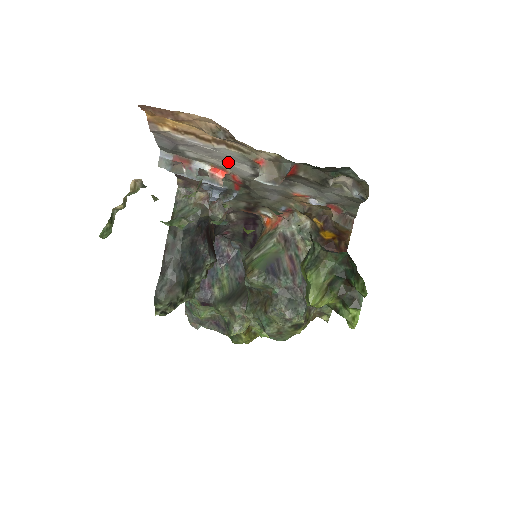
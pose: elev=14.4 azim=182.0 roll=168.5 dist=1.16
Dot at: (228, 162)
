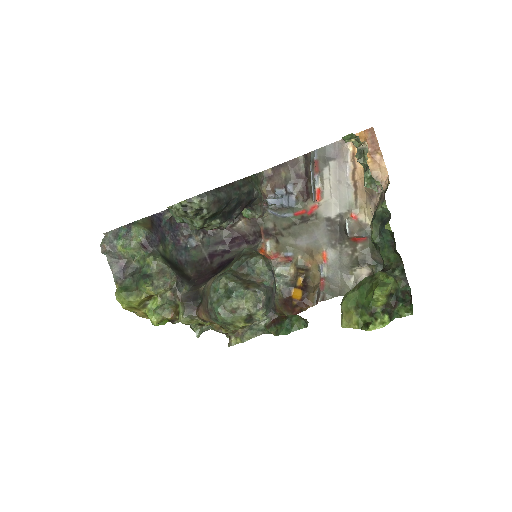
Dot at: (334, 198)
